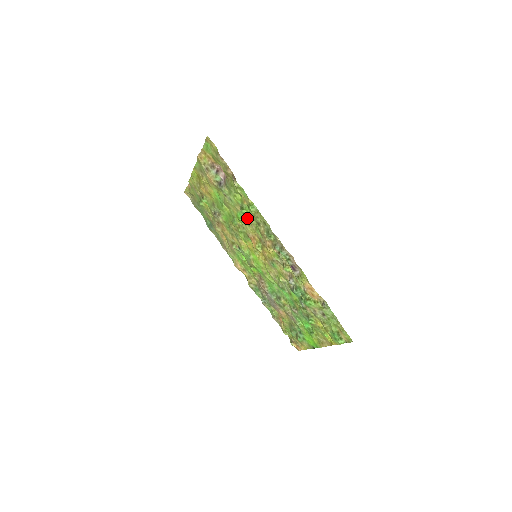
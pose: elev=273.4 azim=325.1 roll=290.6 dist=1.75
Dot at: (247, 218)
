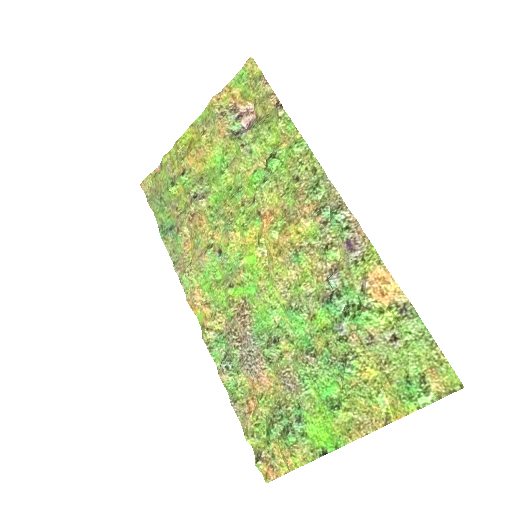
Dot at: (273, 176)
